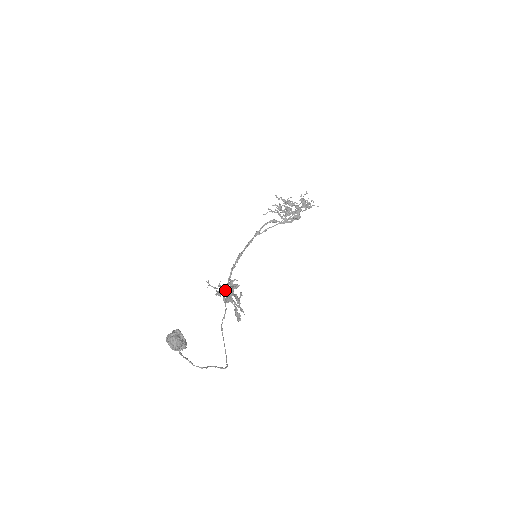
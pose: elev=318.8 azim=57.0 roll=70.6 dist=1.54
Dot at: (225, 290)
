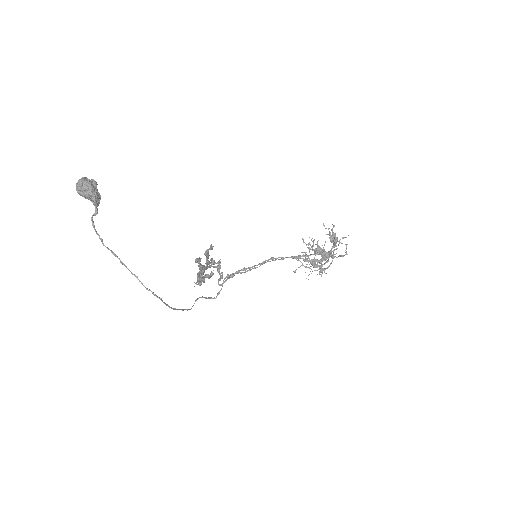
Dot at: (215, 298)
